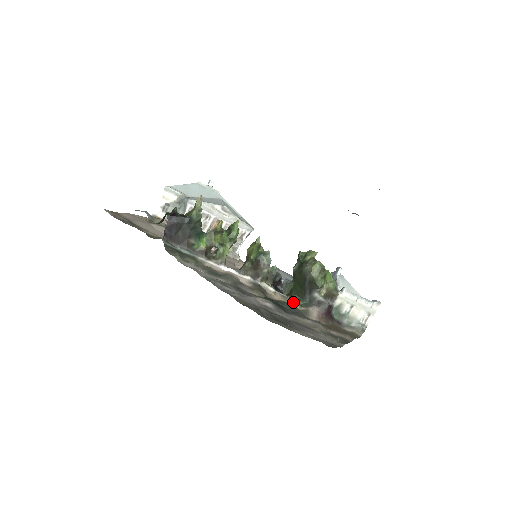
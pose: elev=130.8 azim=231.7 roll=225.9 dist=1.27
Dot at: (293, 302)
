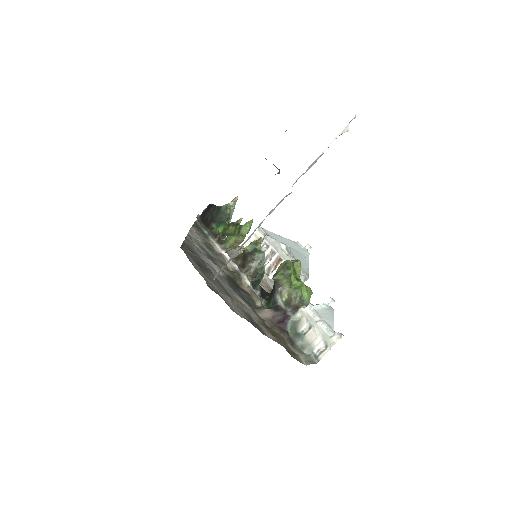
Dot at: (256, 298)
